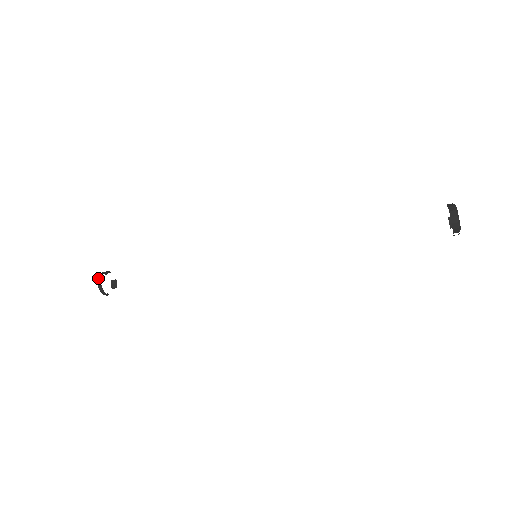
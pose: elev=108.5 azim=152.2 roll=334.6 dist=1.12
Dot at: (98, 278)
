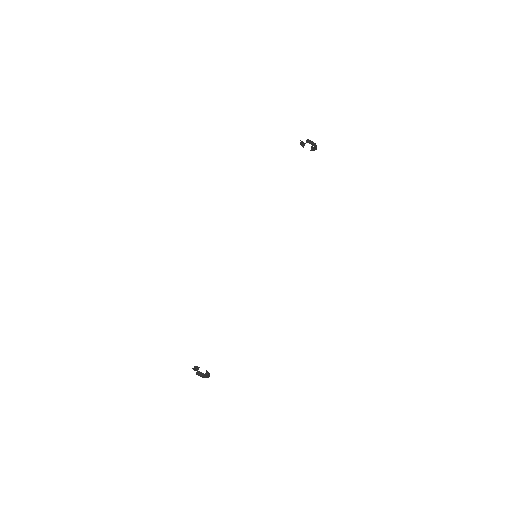
Dot at: (203, 376)
